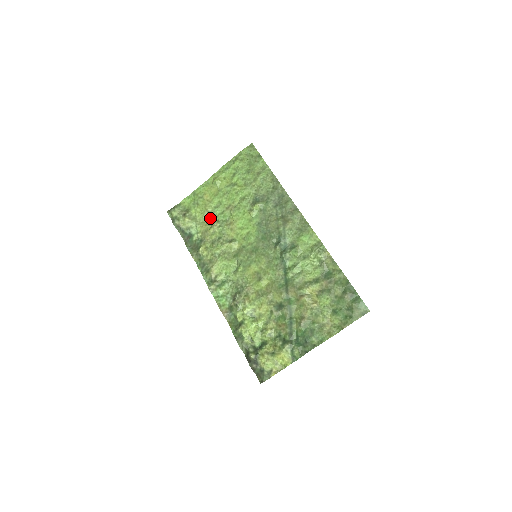
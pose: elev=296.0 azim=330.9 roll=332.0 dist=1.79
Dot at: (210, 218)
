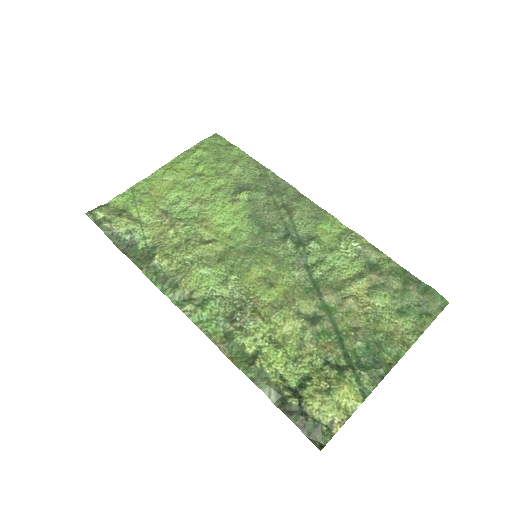
Dot at: (166, 216)
